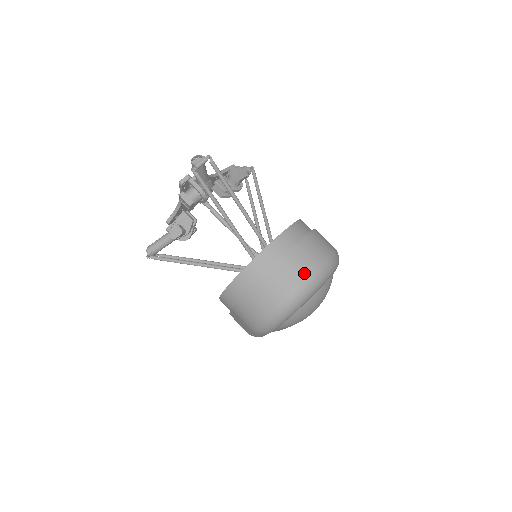
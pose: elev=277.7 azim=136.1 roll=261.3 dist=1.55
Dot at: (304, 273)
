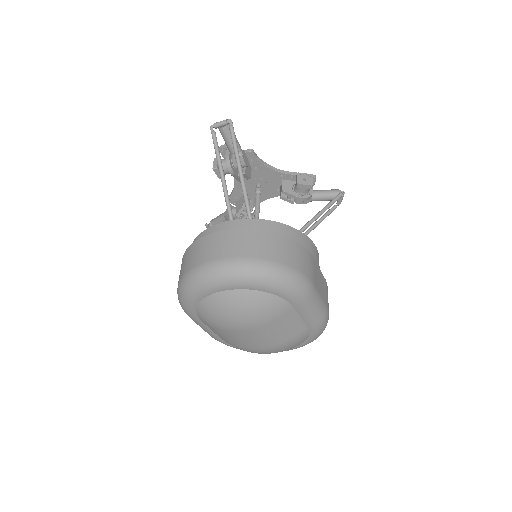
Dot at: (219, 255)
